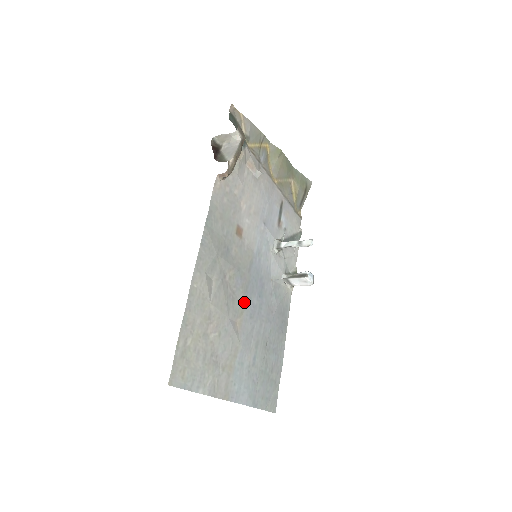
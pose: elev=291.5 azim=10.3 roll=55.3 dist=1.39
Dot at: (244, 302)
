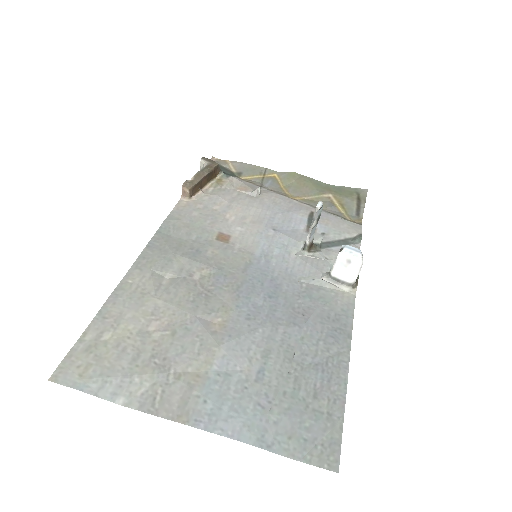
Dot at: (233, 302)
